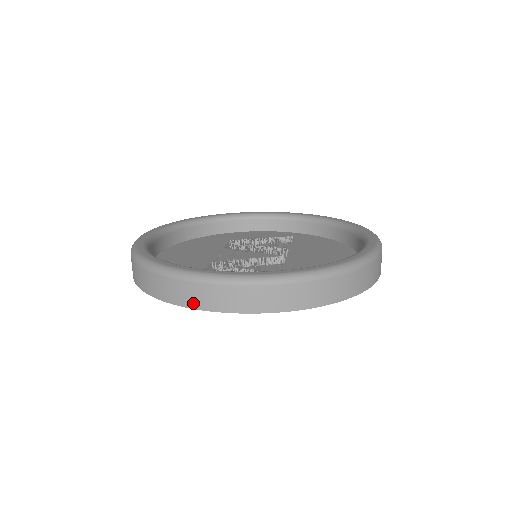
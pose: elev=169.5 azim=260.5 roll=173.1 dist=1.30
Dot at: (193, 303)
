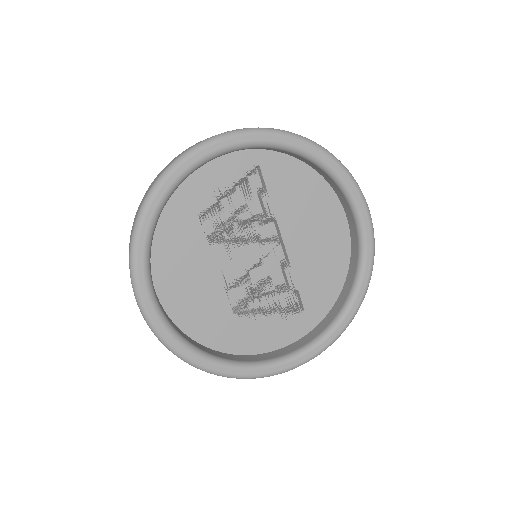
Dot at: occluded
